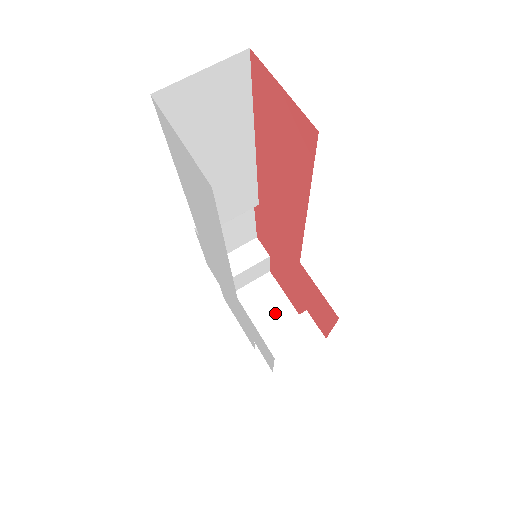
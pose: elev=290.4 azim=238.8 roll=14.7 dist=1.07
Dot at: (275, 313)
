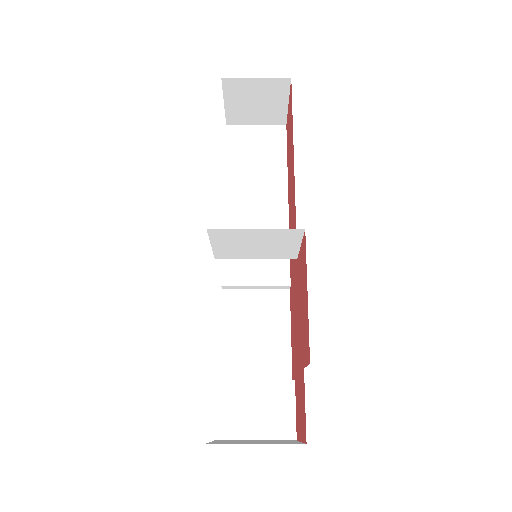
Dot at: (270, 442)
